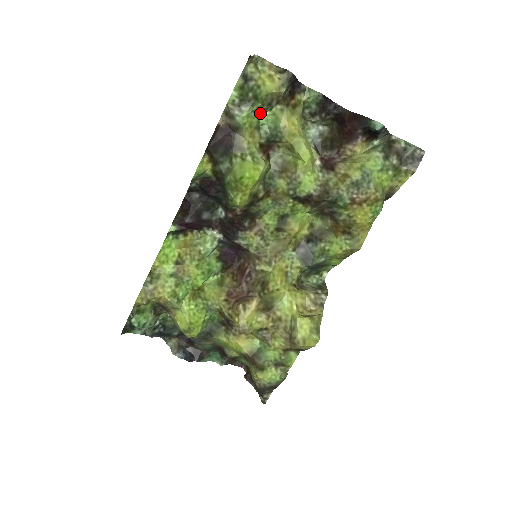
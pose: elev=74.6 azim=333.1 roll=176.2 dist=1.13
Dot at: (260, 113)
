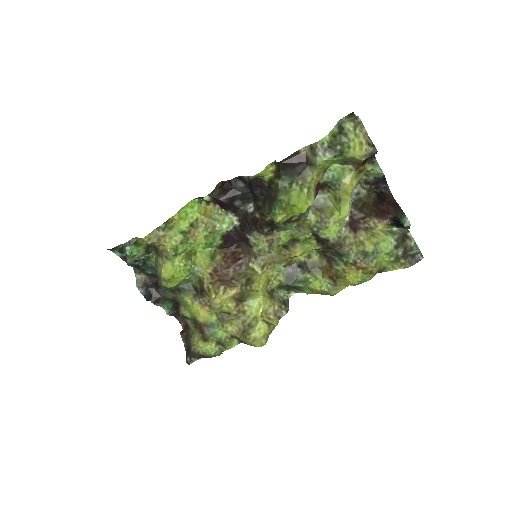
Dot at: (335, 162)
